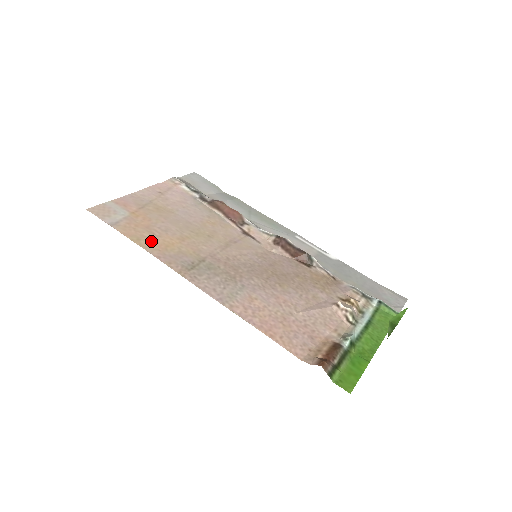
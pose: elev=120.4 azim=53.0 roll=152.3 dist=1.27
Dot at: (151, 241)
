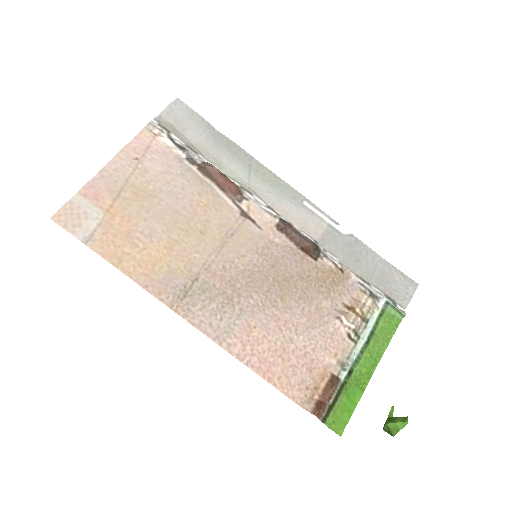
Dot at: (135, 260)
